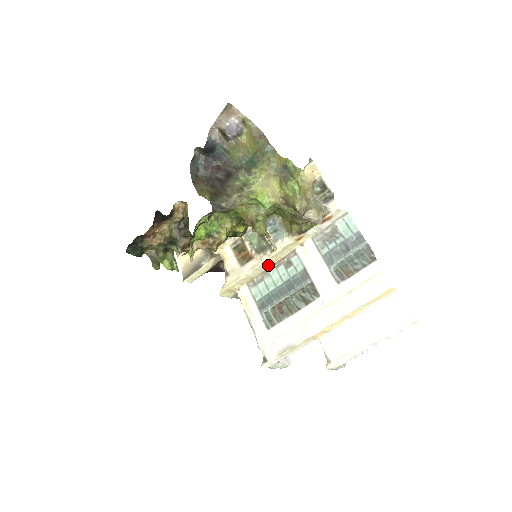
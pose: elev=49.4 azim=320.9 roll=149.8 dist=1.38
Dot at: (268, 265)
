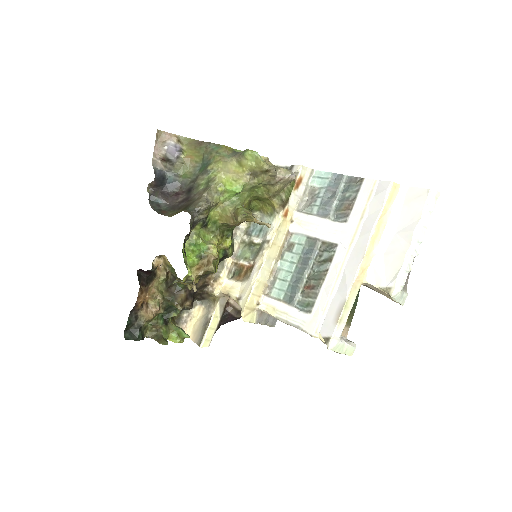
Dot at: (272, 261)
